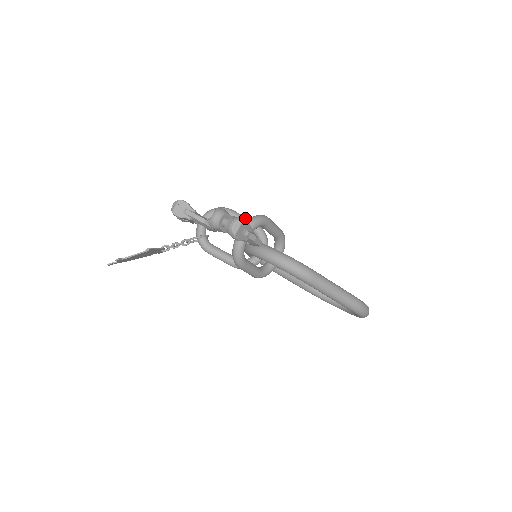
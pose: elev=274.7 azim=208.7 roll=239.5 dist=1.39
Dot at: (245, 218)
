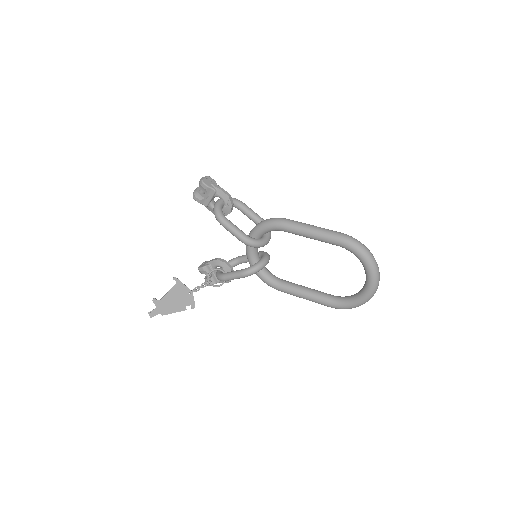
Dot at: occluded
